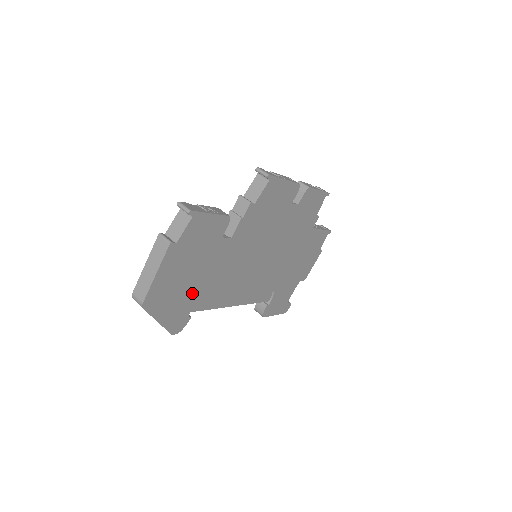
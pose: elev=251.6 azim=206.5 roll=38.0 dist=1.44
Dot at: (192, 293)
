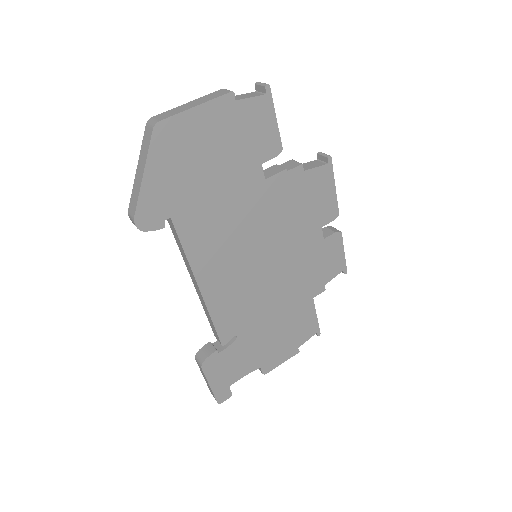
Dot at: (193, 192)
